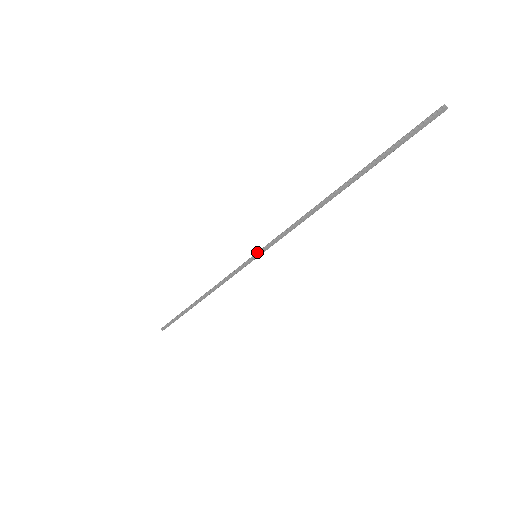
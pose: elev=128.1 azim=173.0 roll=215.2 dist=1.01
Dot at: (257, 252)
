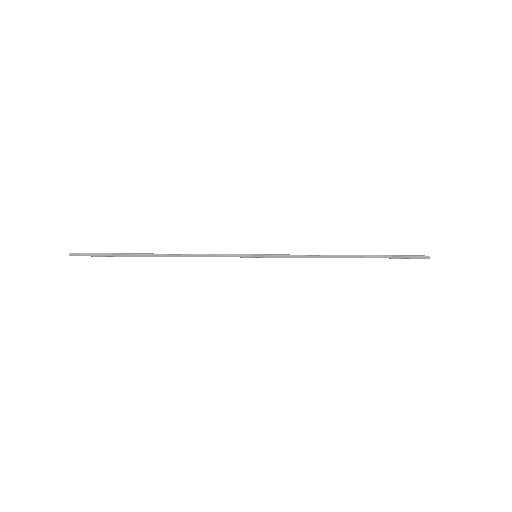
Dot at: (260, 254)
